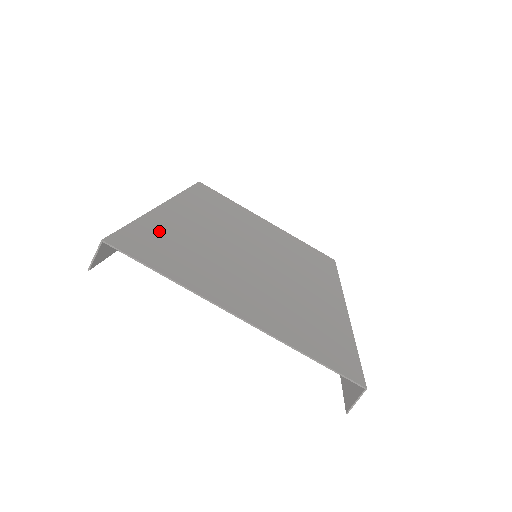
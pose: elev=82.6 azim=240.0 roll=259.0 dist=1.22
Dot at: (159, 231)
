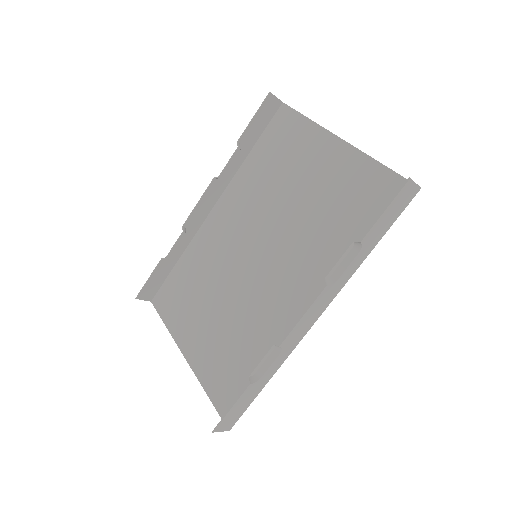
Dot at: (259, 159)
